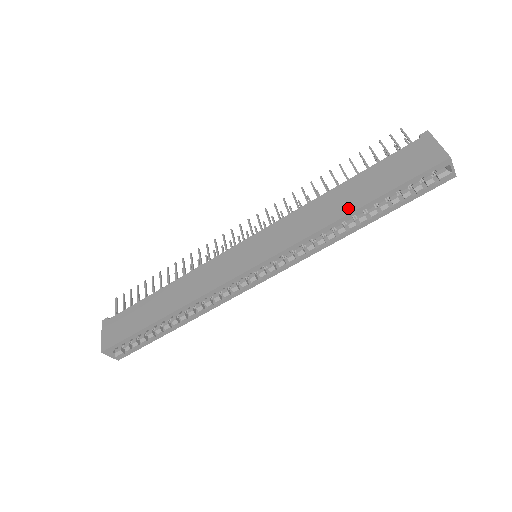
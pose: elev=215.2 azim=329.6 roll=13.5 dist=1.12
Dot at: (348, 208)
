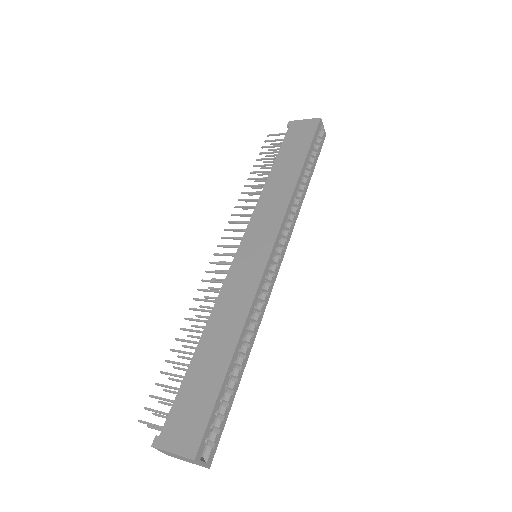
Dot at: (295, 173)
